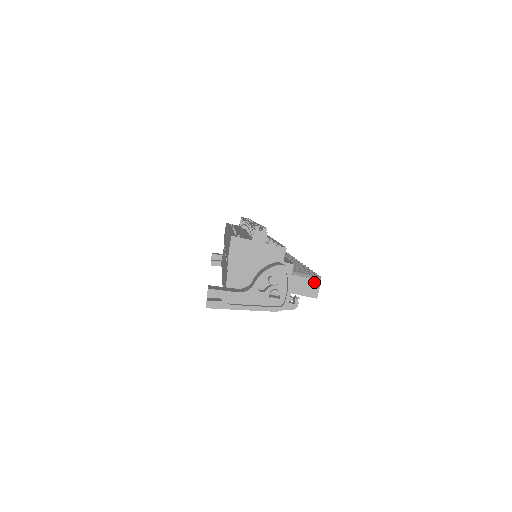
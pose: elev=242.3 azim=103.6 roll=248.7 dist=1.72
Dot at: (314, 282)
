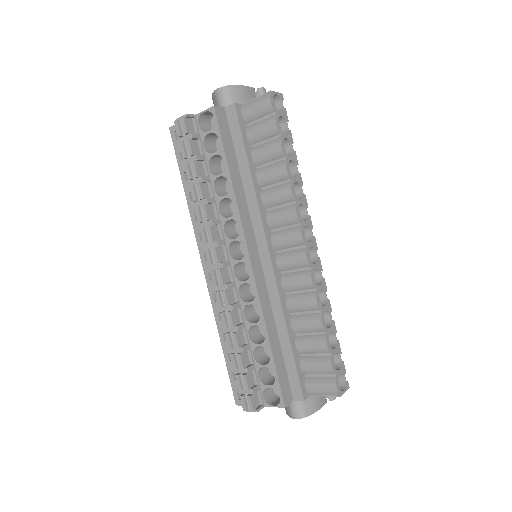
Dot at: (335, 395)
